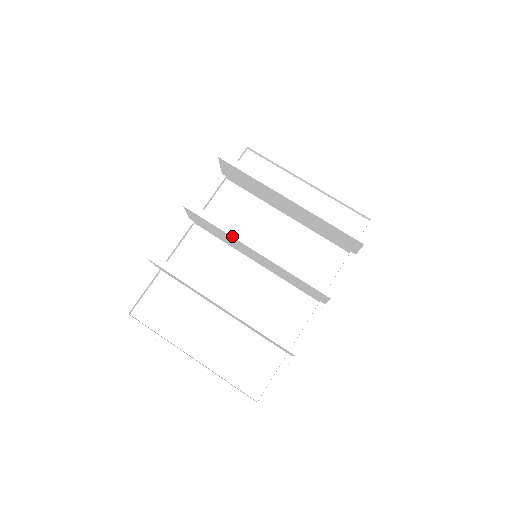
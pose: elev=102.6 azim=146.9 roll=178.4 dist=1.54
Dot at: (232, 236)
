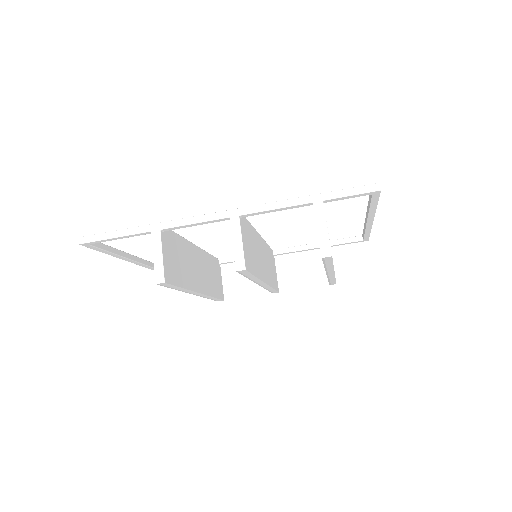
Dot at: (253, 281)
